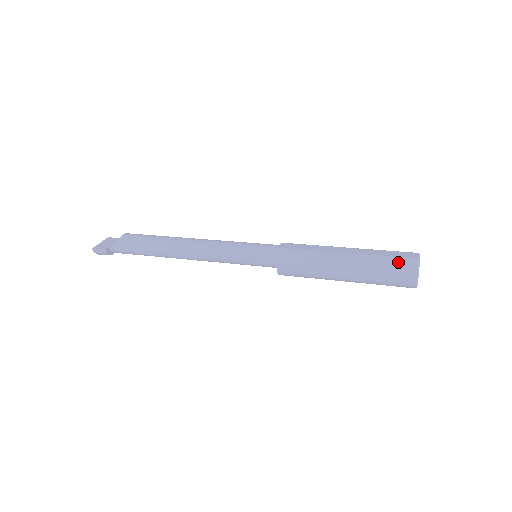
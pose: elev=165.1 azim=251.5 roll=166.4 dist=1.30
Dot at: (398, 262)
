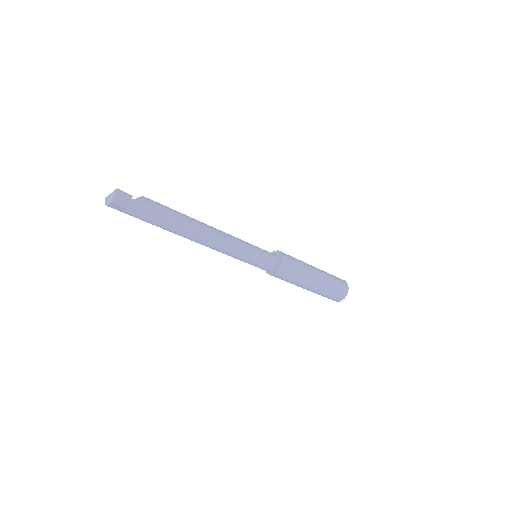
Dot at: (338, 278)
